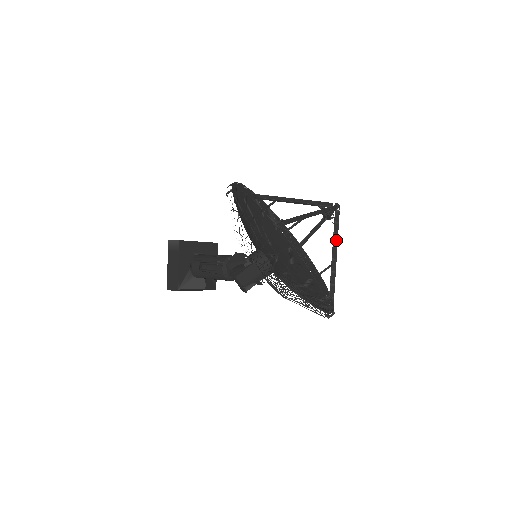
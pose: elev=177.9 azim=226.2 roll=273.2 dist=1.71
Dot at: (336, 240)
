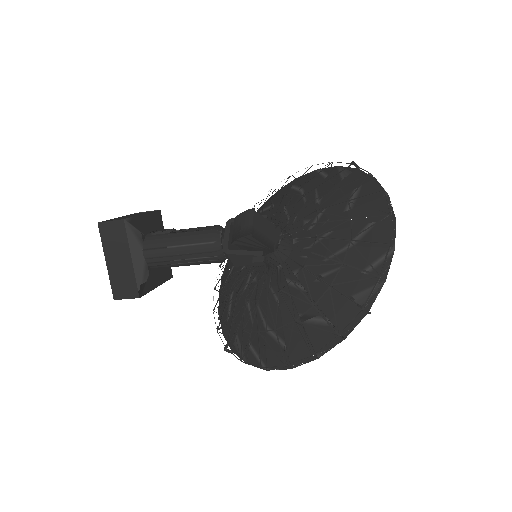
Dot at: occluded
